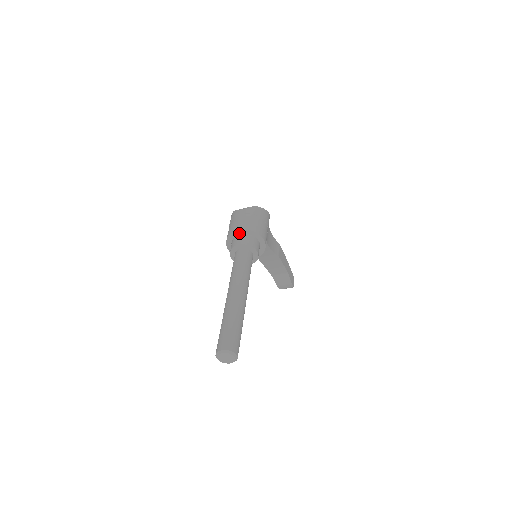
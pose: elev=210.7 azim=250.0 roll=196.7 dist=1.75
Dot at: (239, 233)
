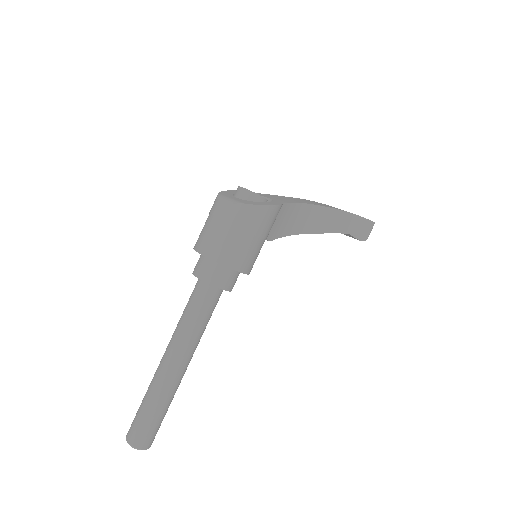
Dot at: occluded
